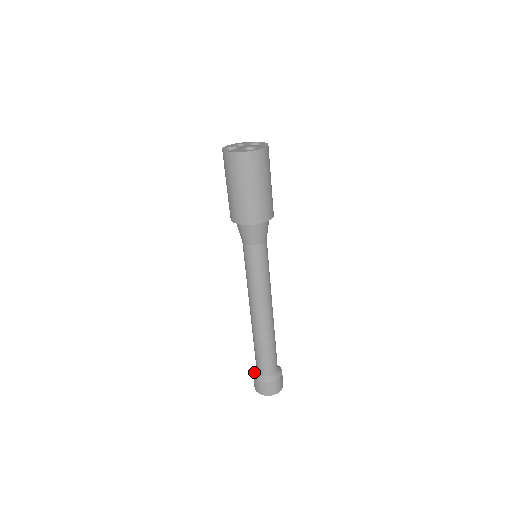
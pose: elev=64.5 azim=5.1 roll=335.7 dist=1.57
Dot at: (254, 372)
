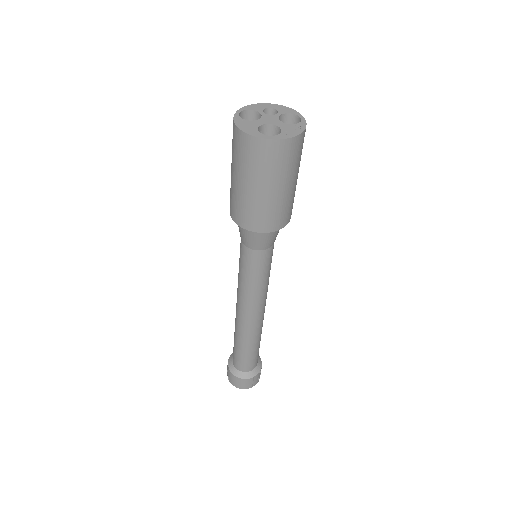
Dot at: (231, 356)
